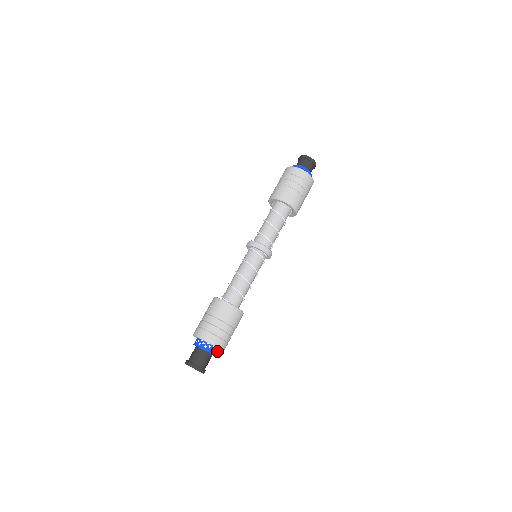
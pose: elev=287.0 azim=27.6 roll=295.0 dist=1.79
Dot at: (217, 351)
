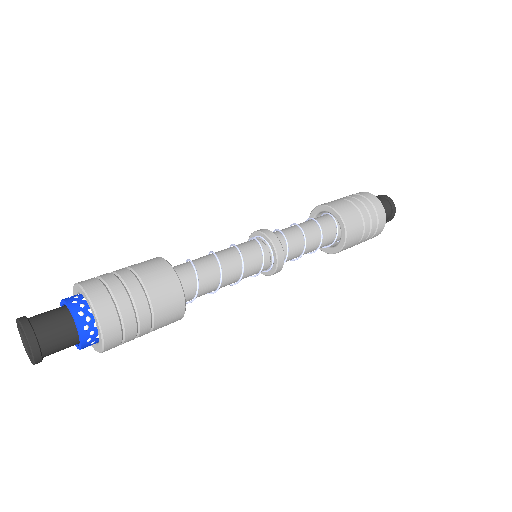
Dot at: (87, 317)
